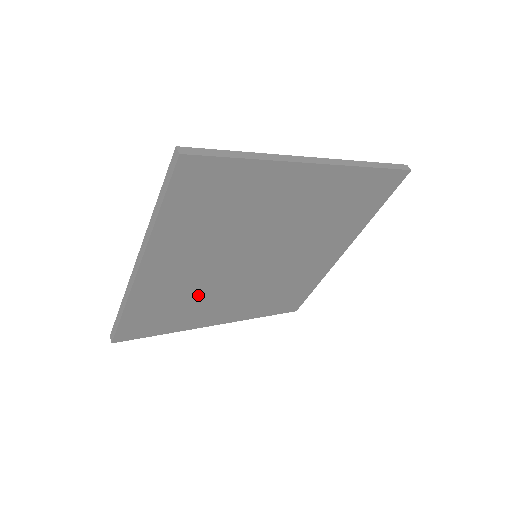
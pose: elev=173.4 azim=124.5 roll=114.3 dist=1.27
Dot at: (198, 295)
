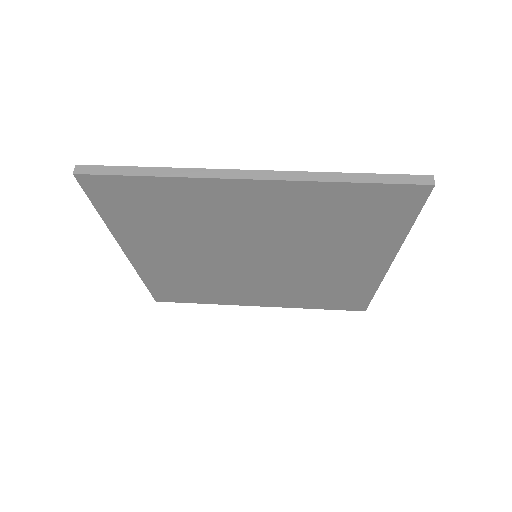
Dot at: (211, 280)
